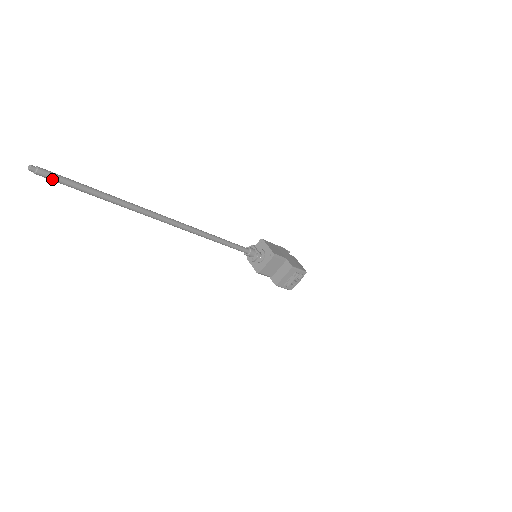
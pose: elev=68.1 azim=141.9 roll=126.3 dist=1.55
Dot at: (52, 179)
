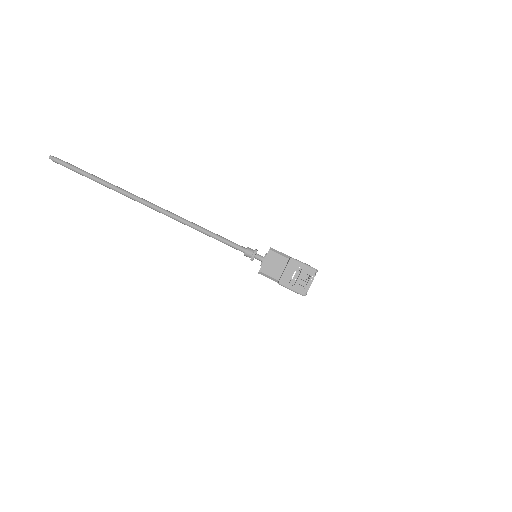
Dot at: (62, 164)
